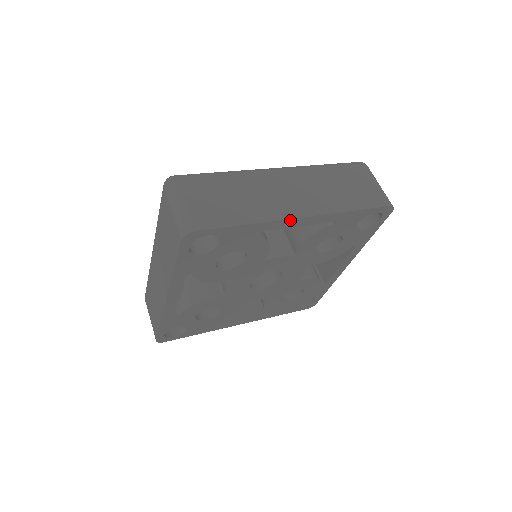
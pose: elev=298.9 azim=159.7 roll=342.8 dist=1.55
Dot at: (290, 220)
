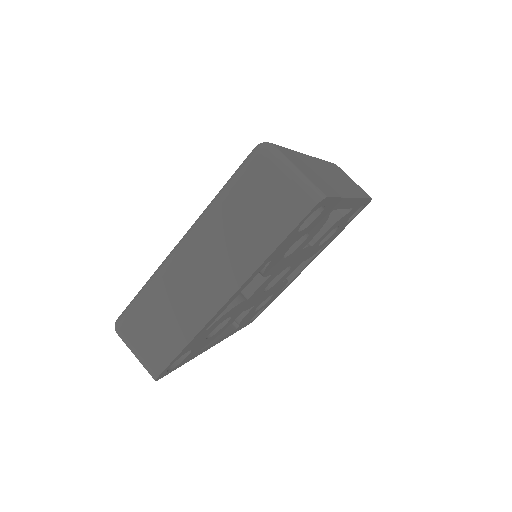
Dot at: (350, 199)
